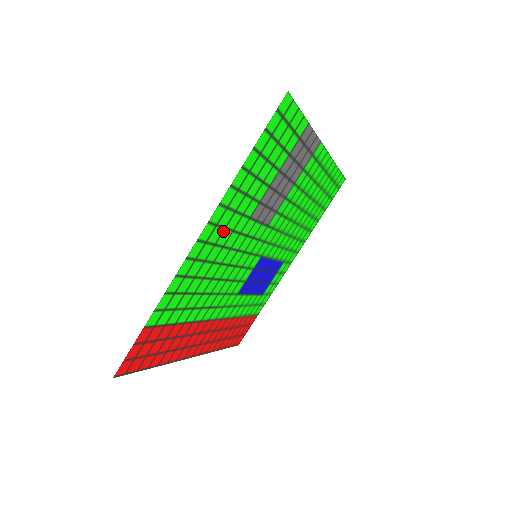
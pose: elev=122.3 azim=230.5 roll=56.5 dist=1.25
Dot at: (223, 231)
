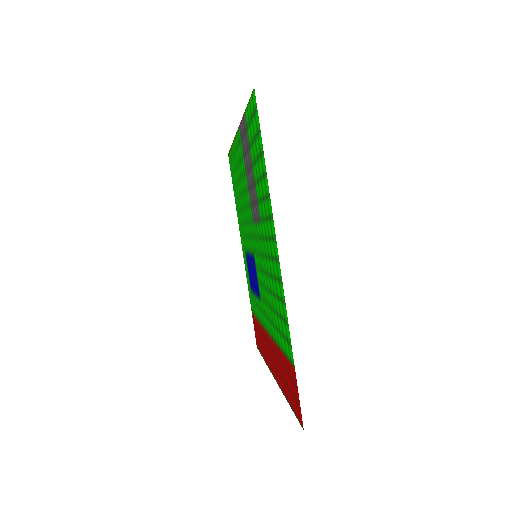
Dot at: (269, 244)
